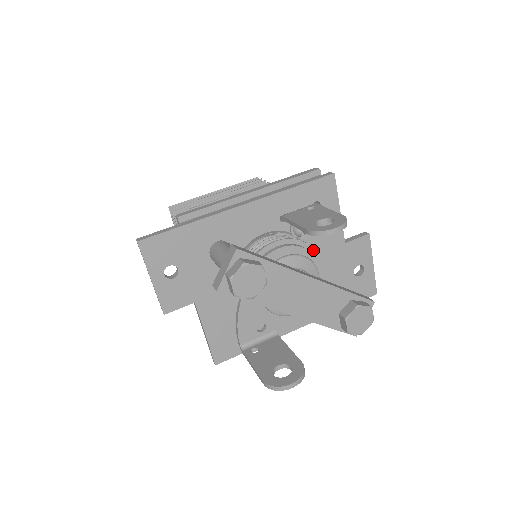
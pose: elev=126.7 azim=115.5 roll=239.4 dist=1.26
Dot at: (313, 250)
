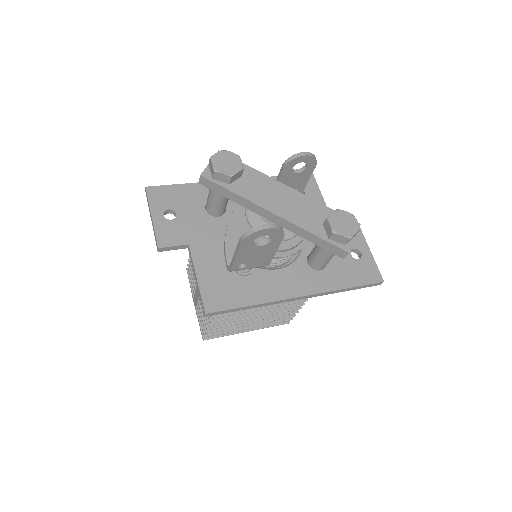
Dot at: occluded
